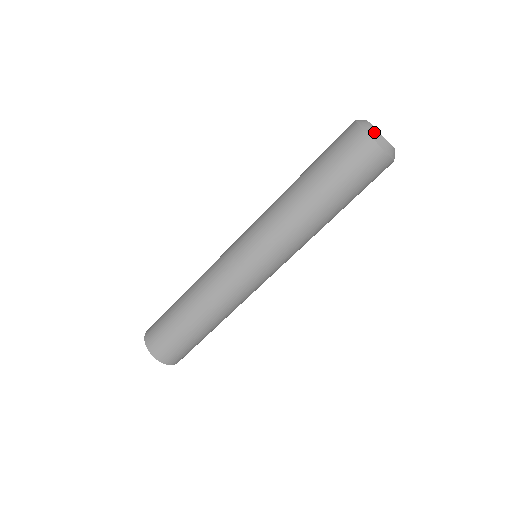
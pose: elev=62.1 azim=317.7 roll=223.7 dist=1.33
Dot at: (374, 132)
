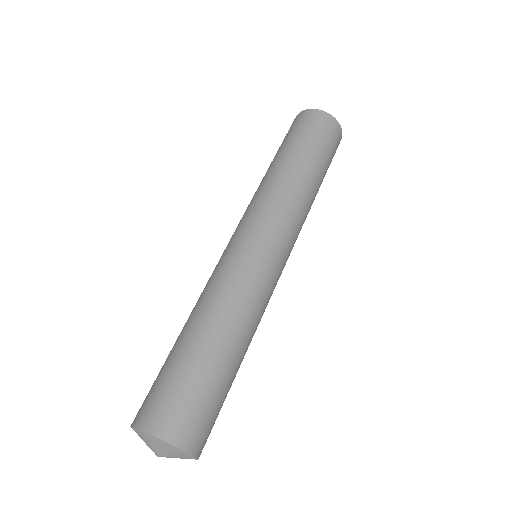
Dot at: occluded
